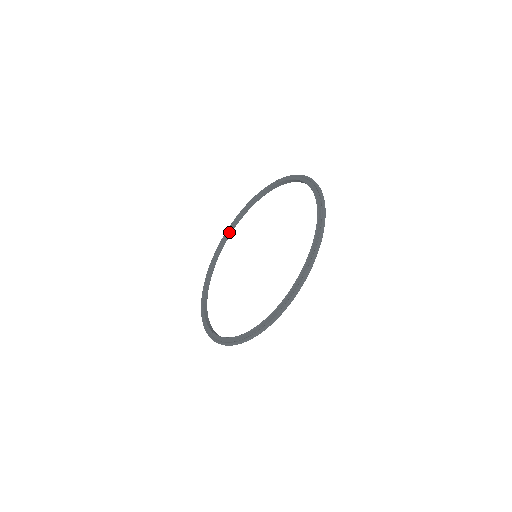
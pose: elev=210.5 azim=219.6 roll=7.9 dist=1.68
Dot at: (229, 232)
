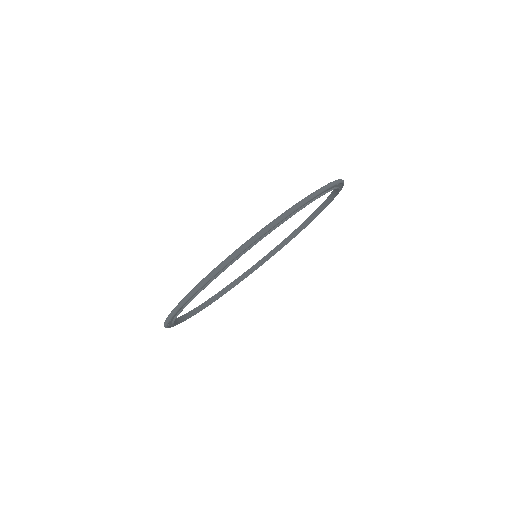
Dot at: (296, 232)
